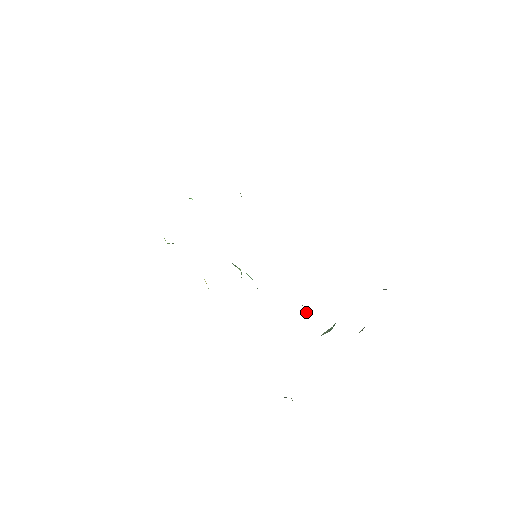
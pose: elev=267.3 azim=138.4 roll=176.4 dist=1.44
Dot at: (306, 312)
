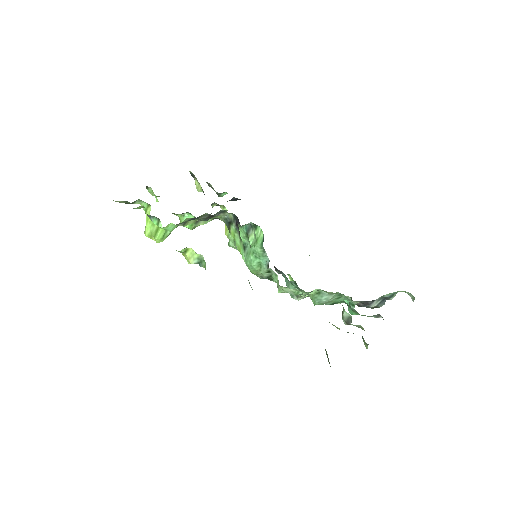
Dot at: (320, 298)
